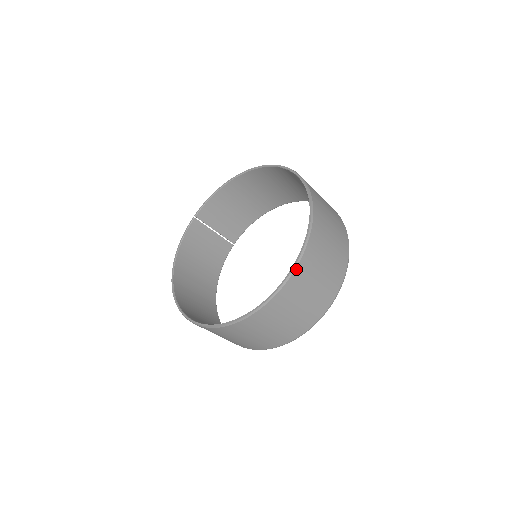
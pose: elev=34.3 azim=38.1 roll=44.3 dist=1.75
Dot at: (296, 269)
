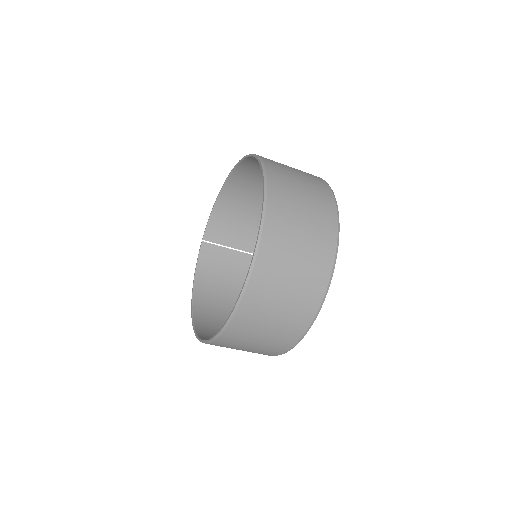
Dot at: (259, 250)
